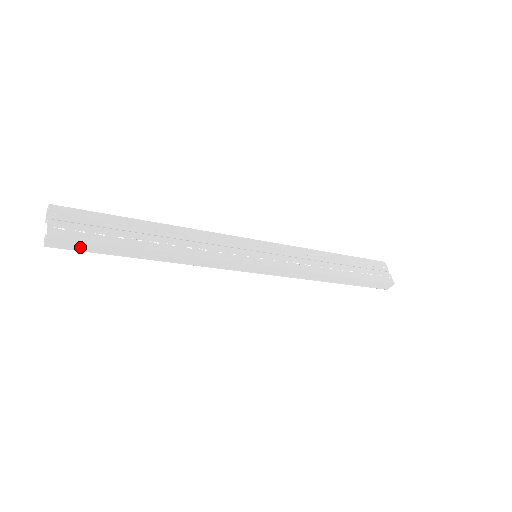
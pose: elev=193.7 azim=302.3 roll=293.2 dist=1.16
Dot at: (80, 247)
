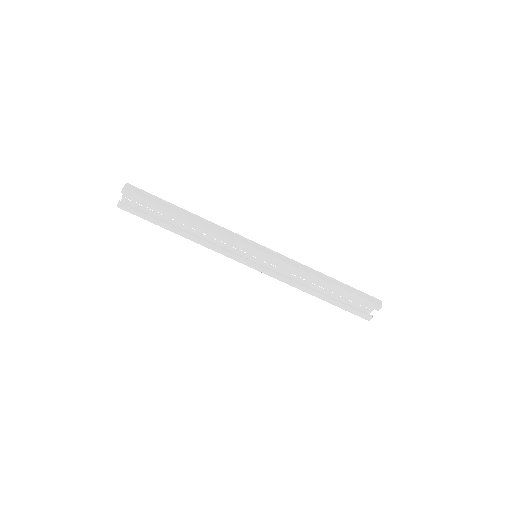
Dot at: (143, 195)
